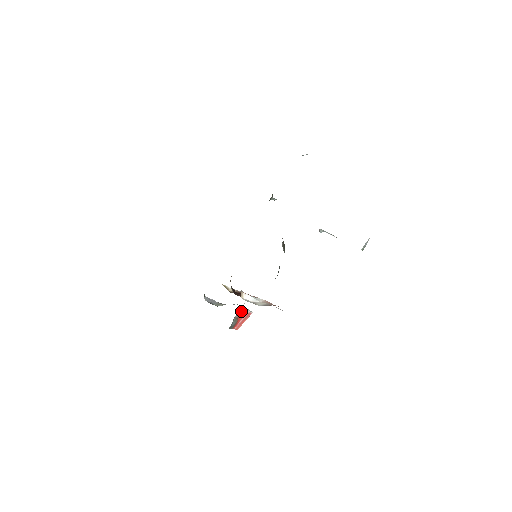
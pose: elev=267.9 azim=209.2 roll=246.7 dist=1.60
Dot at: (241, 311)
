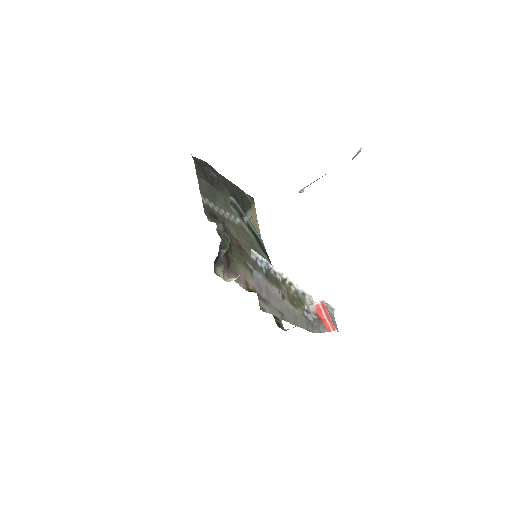
Dot at: (312, 309)
